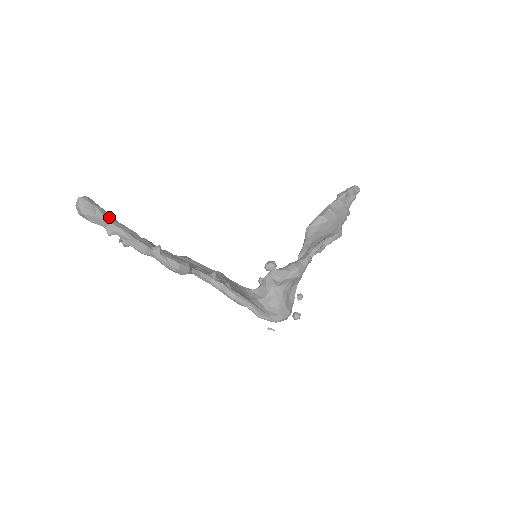
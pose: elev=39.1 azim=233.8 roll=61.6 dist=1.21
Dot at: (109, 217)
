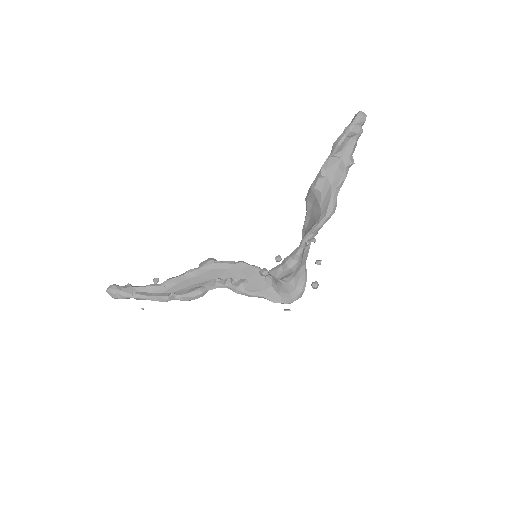
Dot at: (129, 294)
